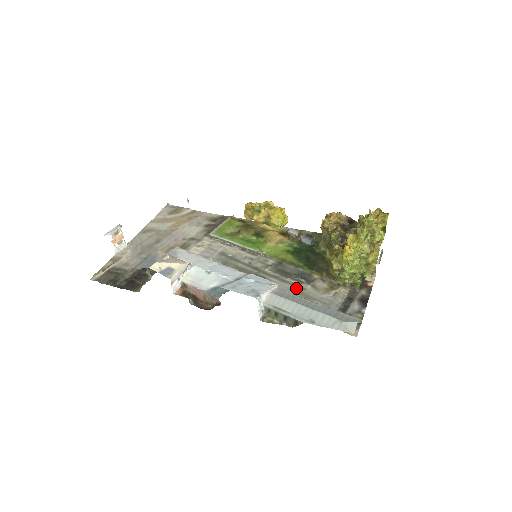
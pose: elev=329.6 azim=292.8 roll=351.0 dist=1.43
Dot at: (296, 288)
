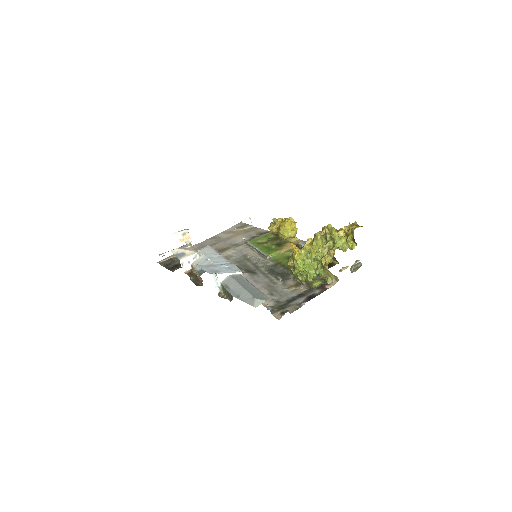
Dot at: (270, 282)
